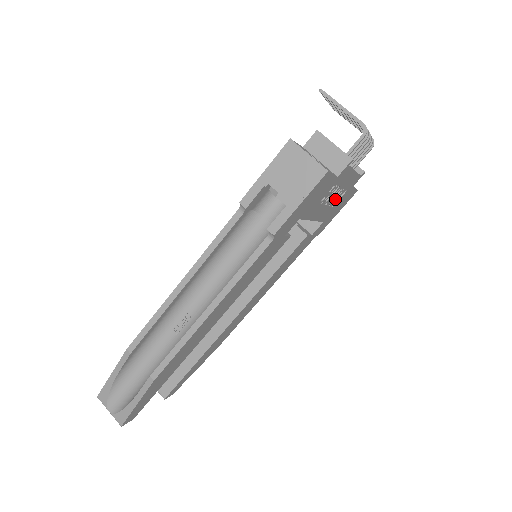
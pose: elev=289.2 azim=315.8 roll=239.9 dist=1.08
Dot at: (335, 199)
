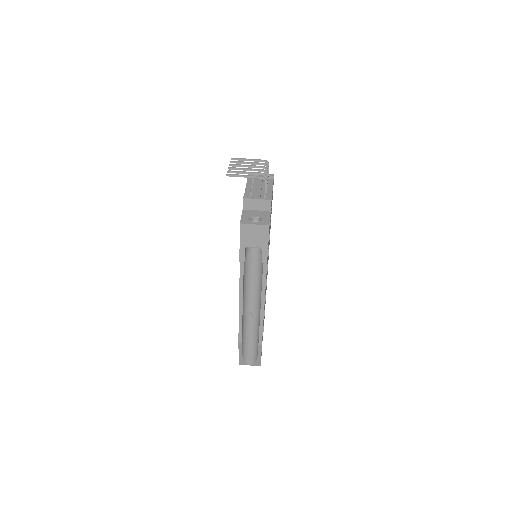
Dot at: occluded
